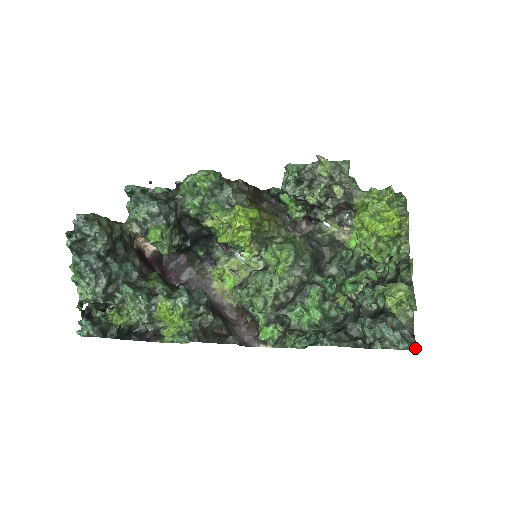
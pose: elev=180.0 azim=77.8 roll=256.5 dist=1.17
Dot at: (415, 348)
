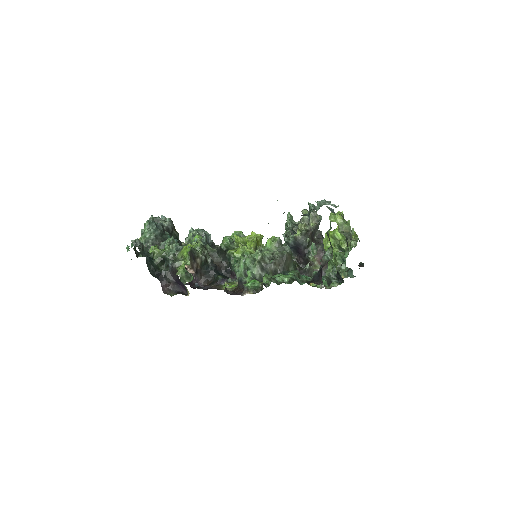
Dot at: occluded
